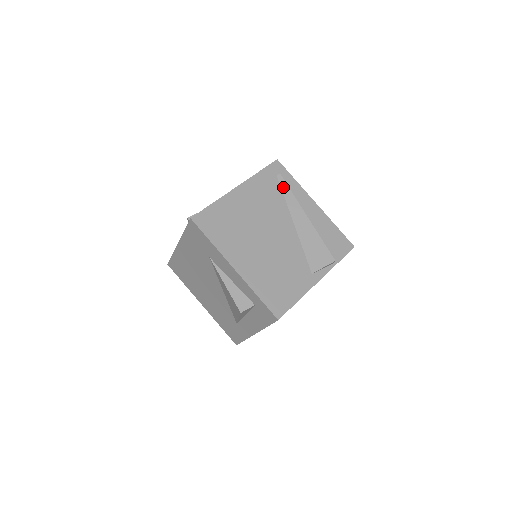
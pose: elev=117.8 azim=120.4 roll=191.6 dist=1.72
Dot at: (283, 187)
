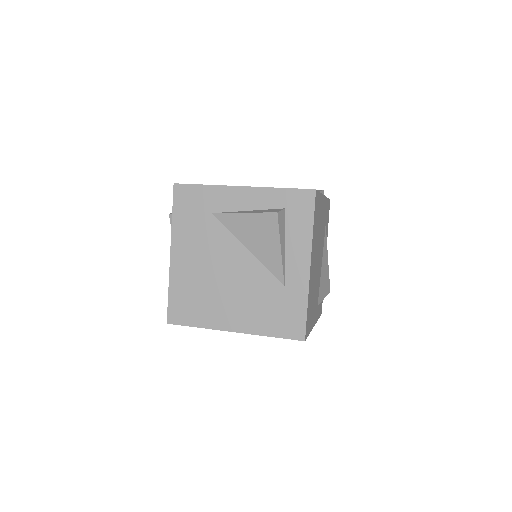
Dot at: occluded
